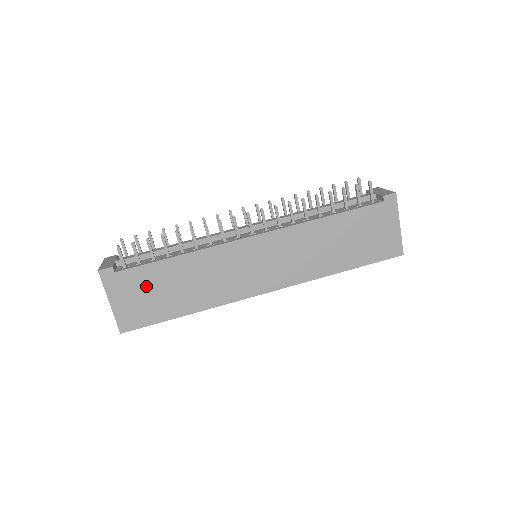
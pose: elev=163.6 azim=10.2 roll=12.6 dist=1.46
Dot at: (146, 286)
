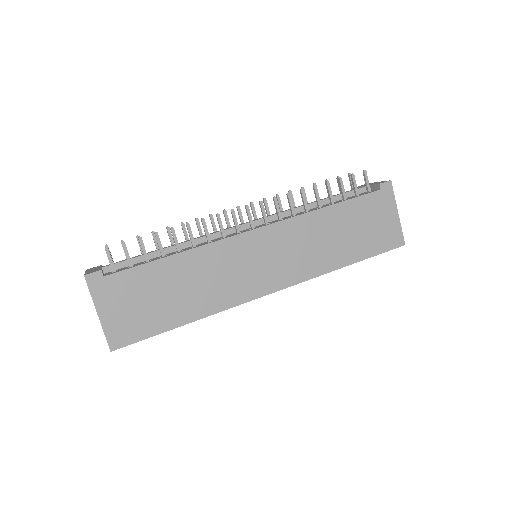
Dot at: (140, 291)
